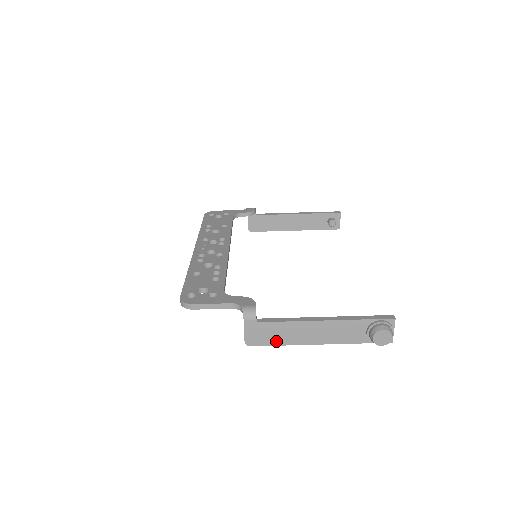
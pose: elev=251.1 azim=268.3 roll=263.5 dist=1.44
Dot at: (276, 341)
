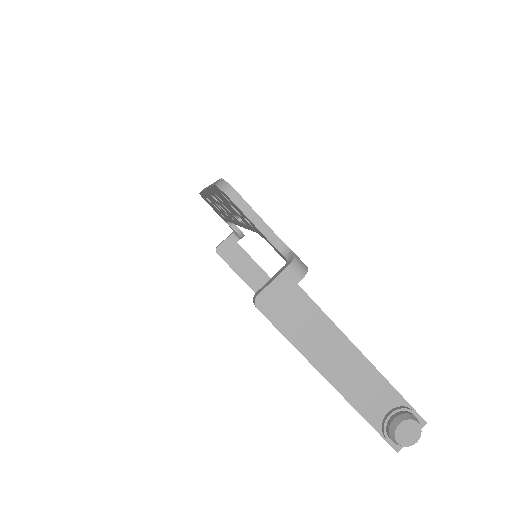
Dot at: (291, 330)
